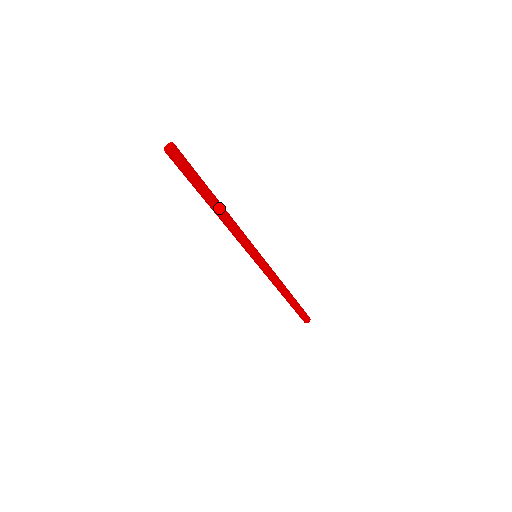
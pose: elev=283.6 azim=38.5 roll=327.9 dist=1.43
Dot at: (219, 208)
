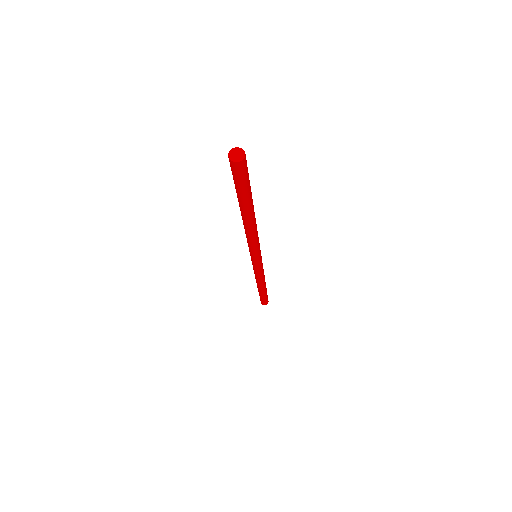
Dot at: (248, 220)
